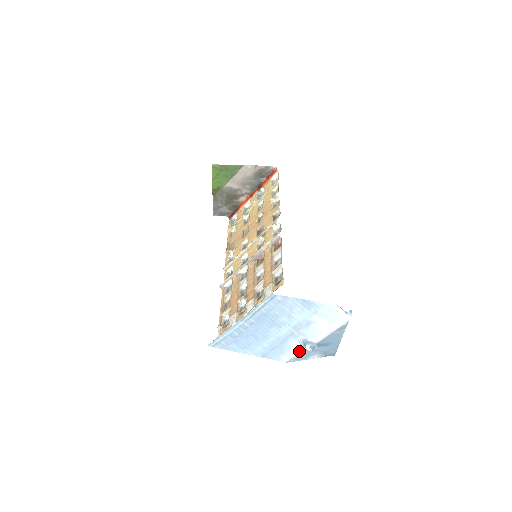
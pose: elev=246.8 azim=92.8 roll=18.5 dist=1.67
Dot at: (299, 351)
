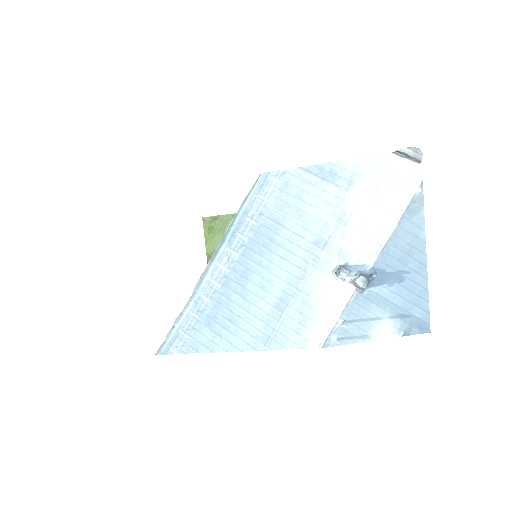
Dot at: (340, 301)
